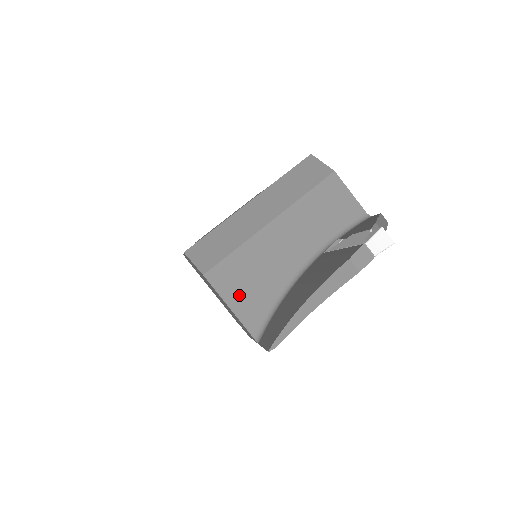
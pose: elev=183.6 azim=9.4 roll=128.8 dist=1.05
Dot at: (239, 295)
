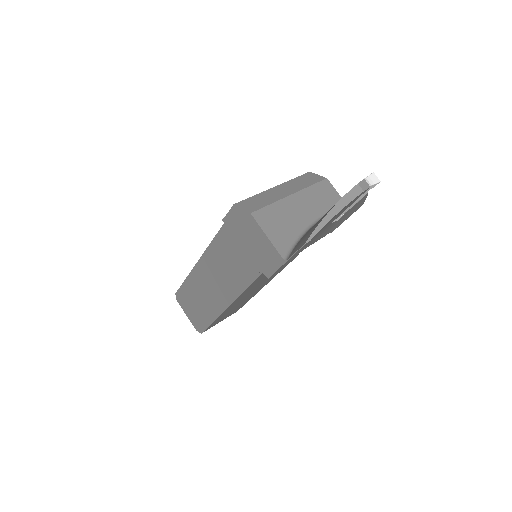
Dot at: (273, 230)
